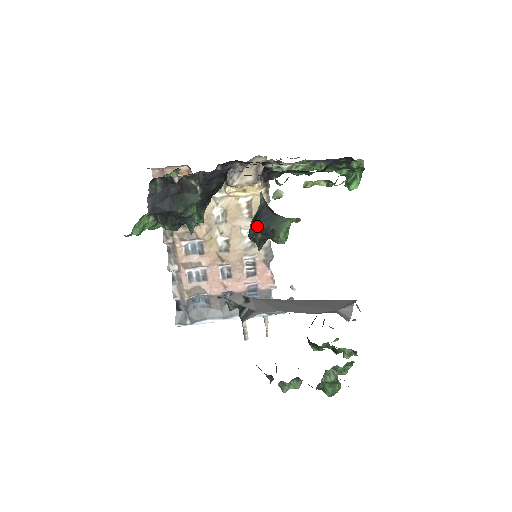
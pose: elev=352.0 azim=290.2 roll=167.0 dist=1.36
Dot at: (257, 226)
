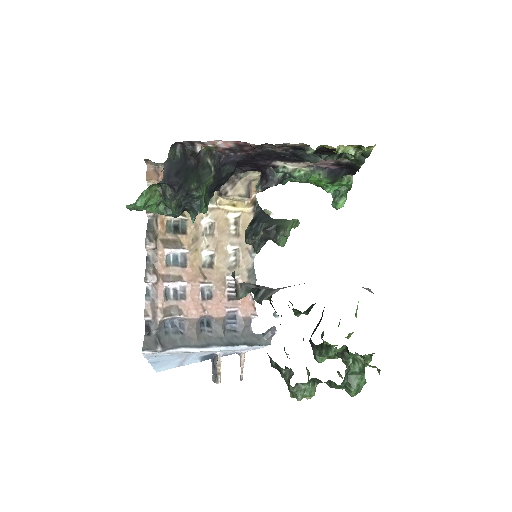
Dot at: (257, 227)
